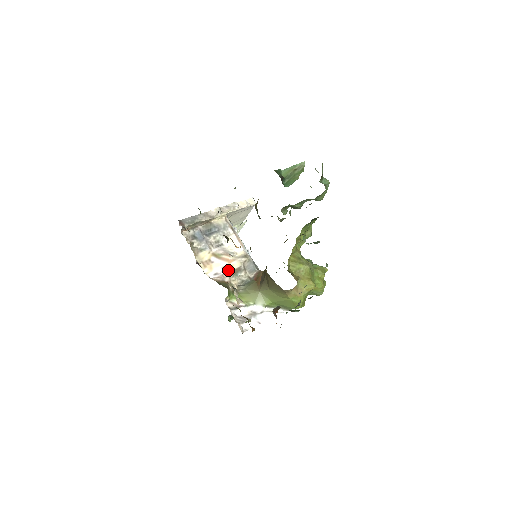
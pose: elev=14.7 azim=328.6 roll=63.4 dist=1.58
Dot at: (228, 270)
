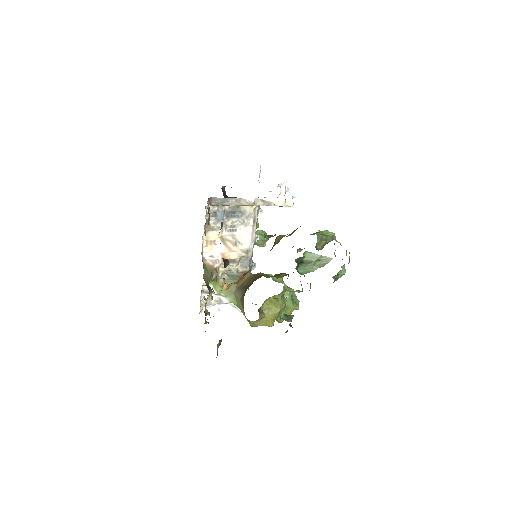
Dot at: (224, 257)
